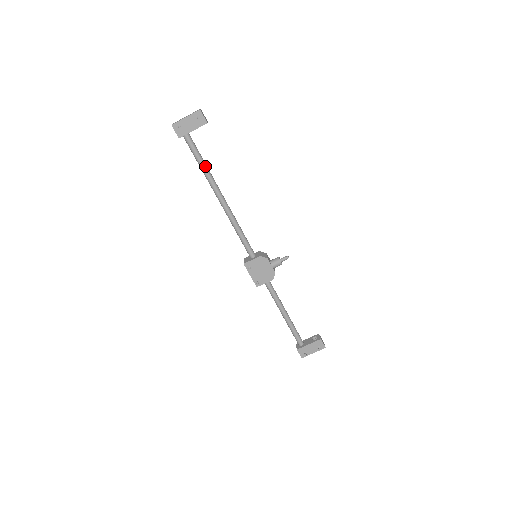
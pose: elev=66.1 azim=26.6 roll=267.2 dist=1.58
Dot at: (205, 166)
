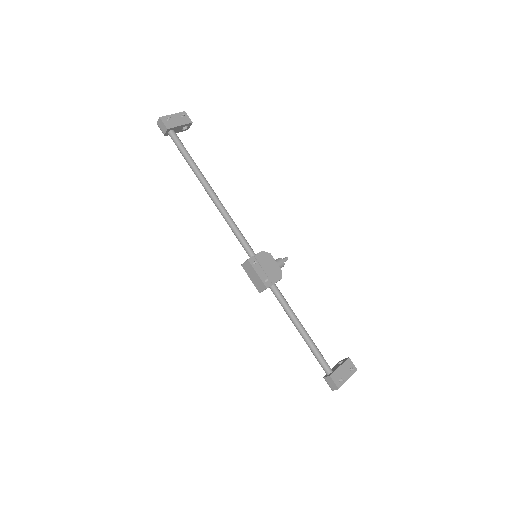
Dot at: occluded
